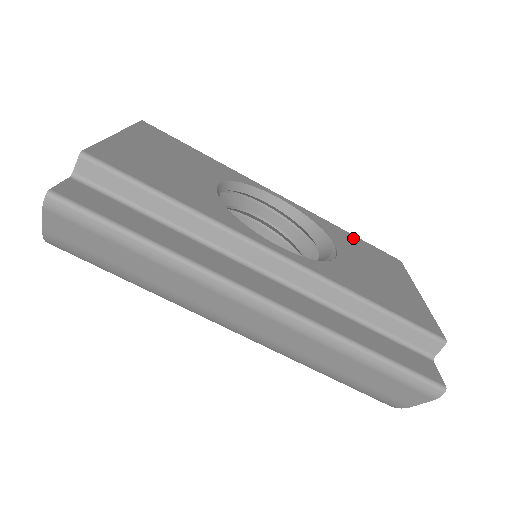
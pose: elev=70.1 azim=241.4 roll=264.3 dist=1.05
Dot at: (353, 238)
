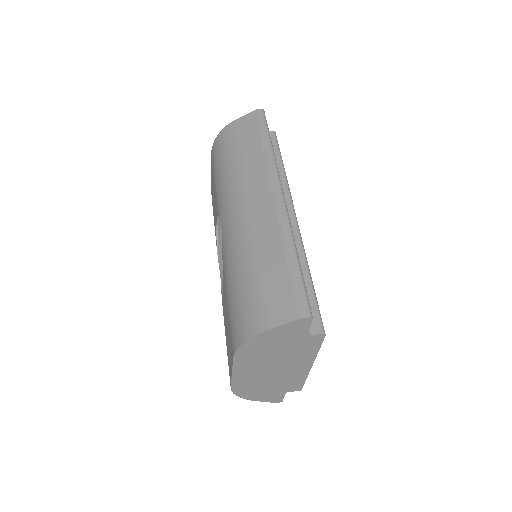
Dot at: occluded
